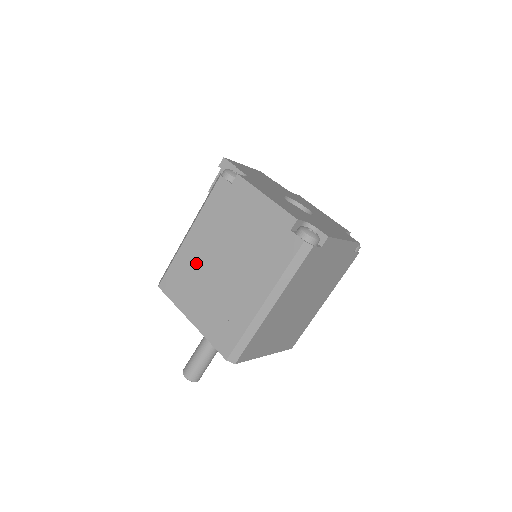
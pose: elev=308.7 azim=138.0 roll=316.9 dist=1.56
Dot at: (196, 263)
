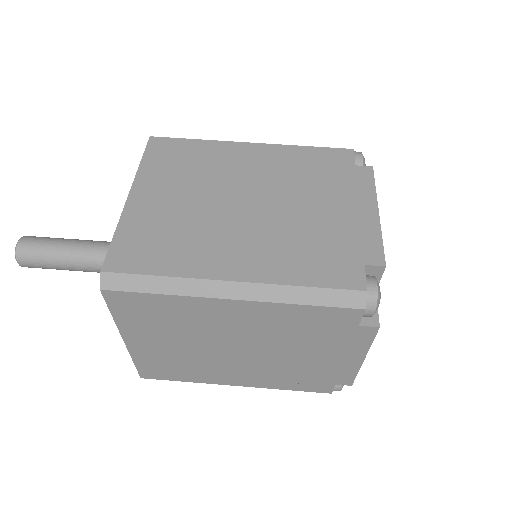
Dot at: (220, 167)
